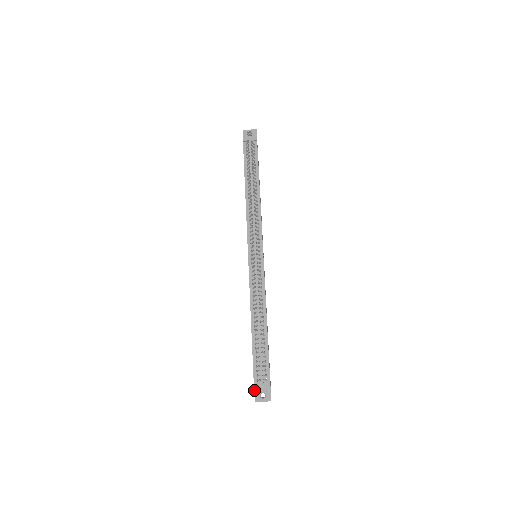
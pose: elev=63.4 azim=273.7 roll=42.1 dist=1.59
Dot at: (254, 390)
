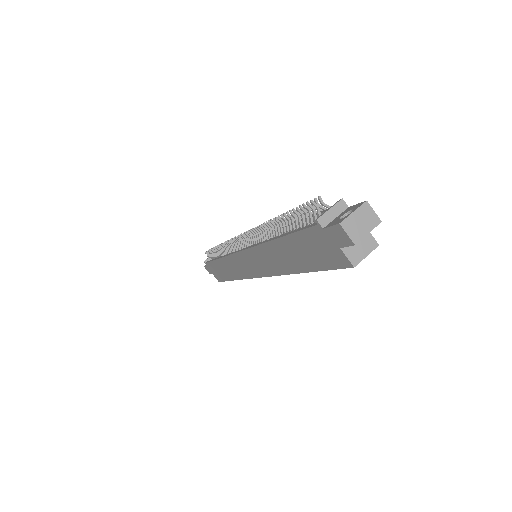
Dot at: (326, 227)
